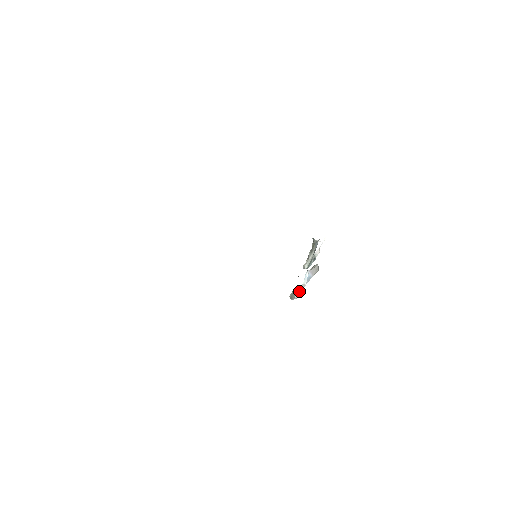
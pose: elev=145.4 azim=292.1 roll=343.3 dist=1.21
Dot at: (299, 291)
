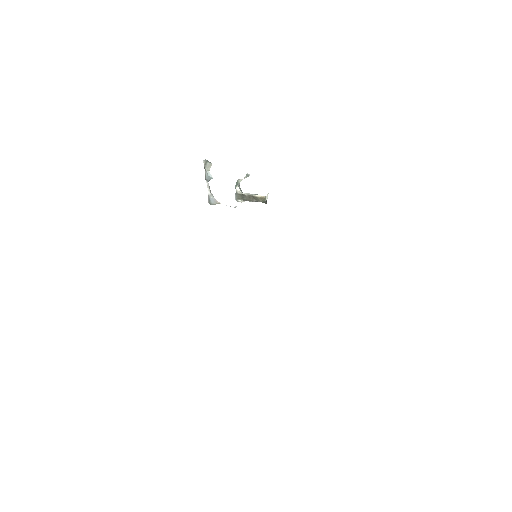
Dot at: occluded
